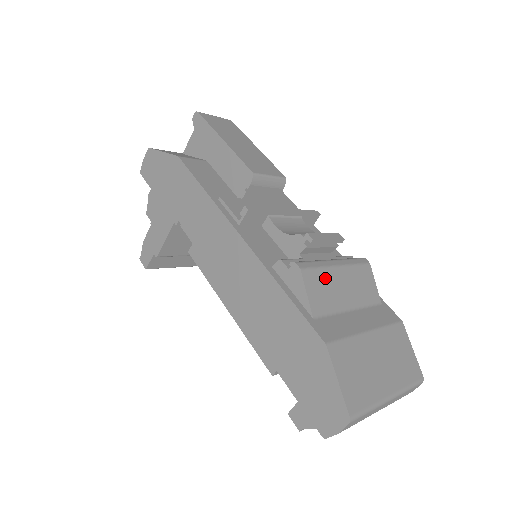
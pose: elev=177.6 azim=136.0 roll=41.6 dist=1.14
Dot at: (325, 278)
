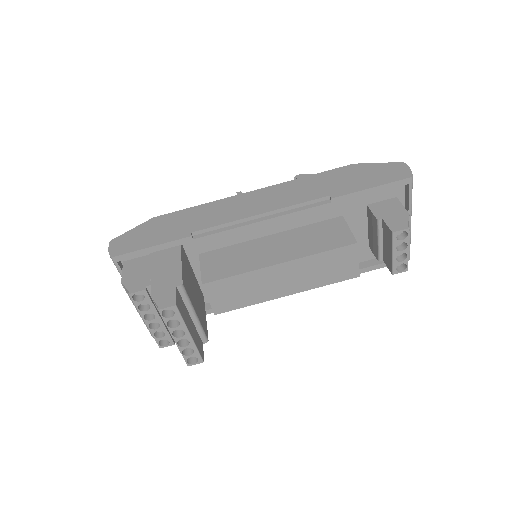
Dot at: occluded
